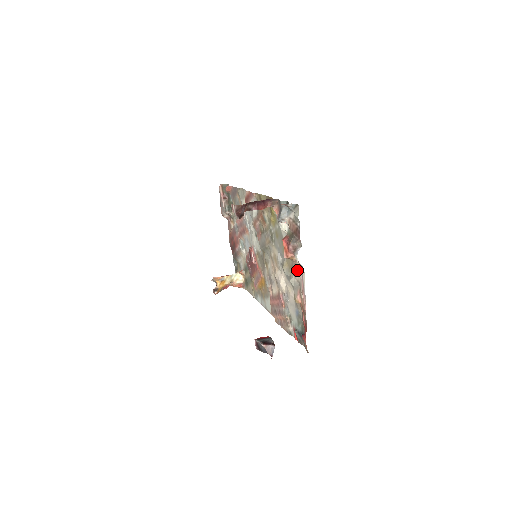
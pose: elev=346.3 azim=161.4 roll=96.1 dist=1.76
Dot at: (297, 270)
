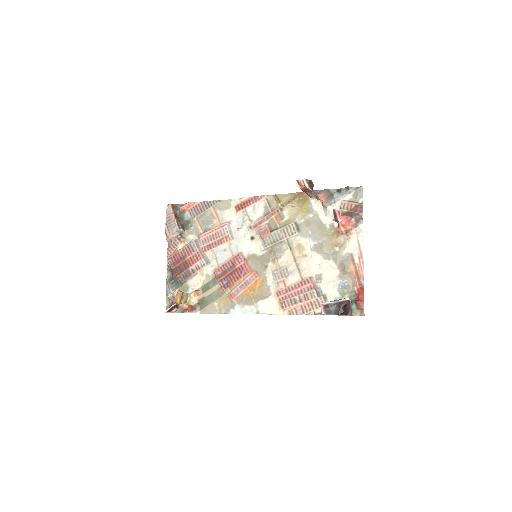
Dot at: (352, 241)
